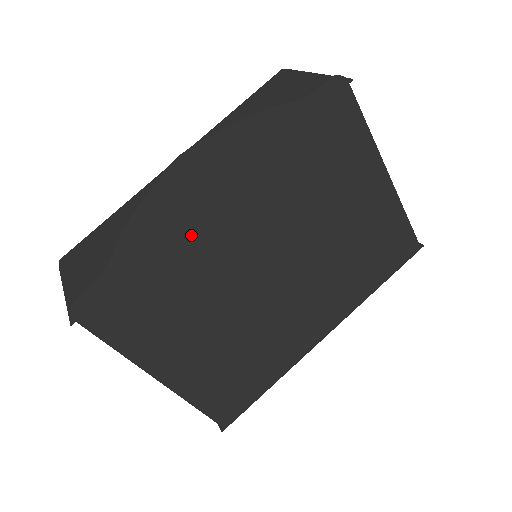
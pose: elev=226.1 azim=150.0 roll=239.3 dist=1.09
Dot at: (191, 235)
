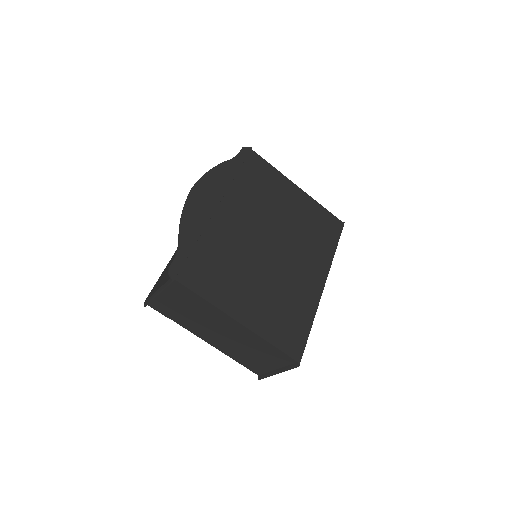
Dot at: (214, 225)
